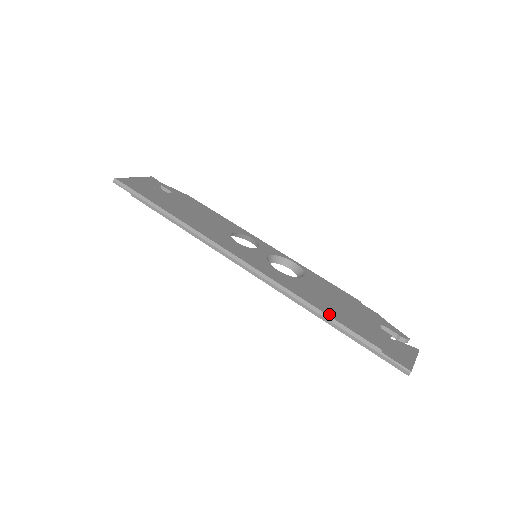
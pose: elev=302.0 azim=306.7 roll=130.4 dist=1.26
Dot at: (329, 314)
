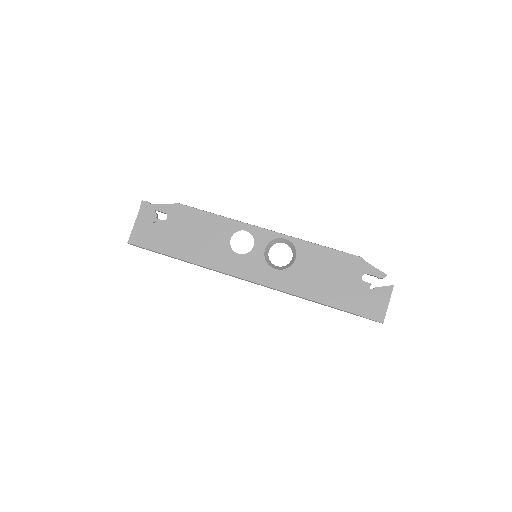
Dot at: (321, 301)
